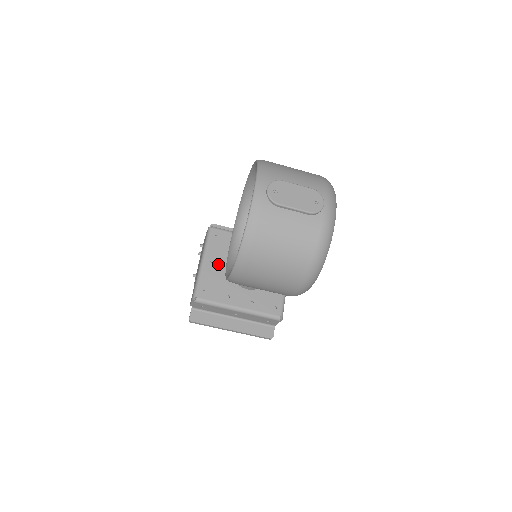
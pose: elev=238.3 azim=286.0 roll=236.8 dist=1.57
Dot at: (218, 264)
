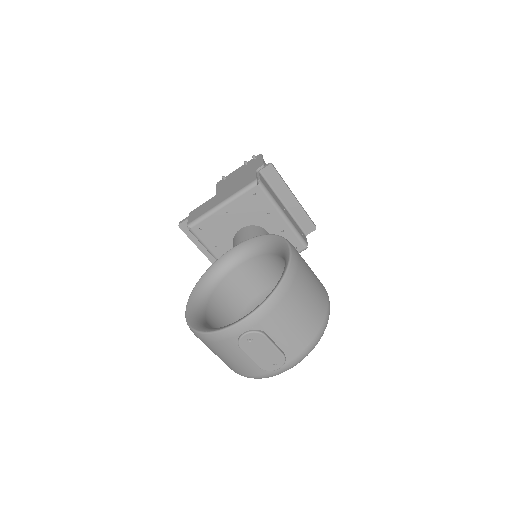
Dot at: (232, 217)
